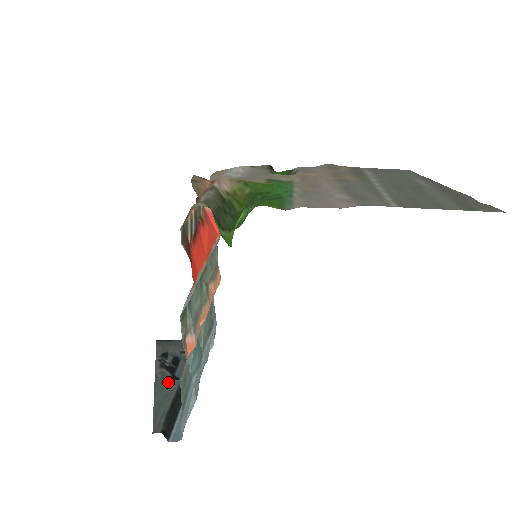
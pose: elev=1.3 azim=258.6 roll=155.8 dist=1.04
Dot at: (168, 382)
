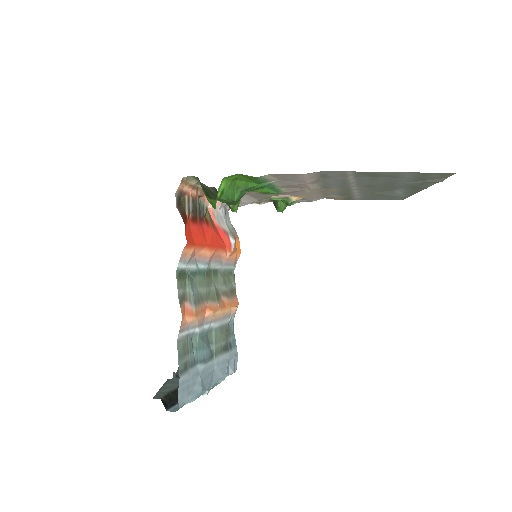
Dot at: occluded
